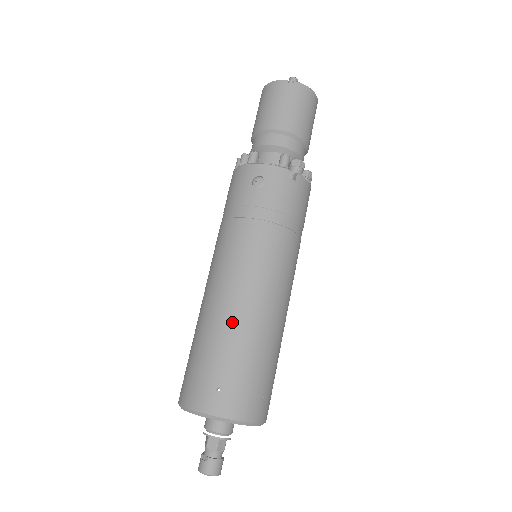
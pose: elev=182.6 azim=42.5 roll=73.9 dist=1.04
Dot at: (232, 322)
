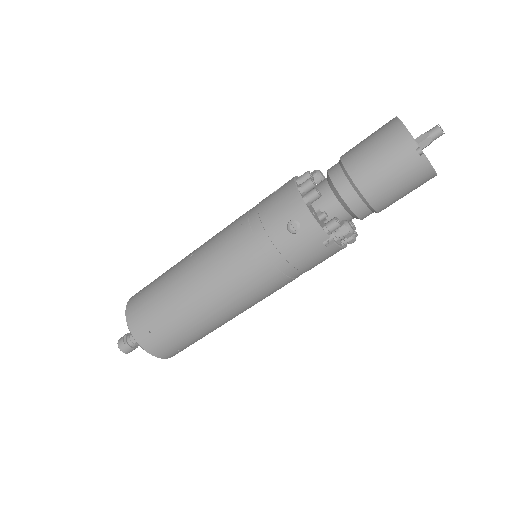
Dot at: (188, 304)
